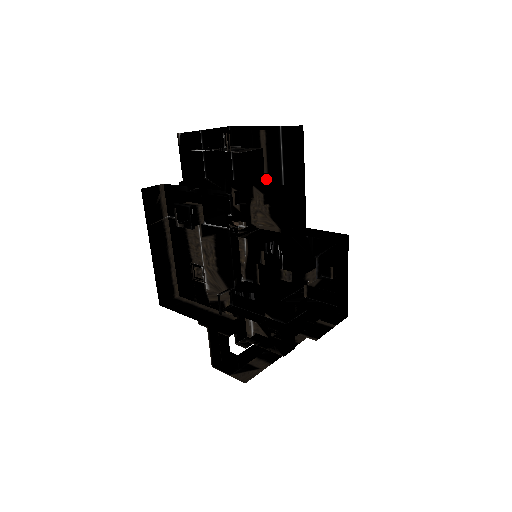
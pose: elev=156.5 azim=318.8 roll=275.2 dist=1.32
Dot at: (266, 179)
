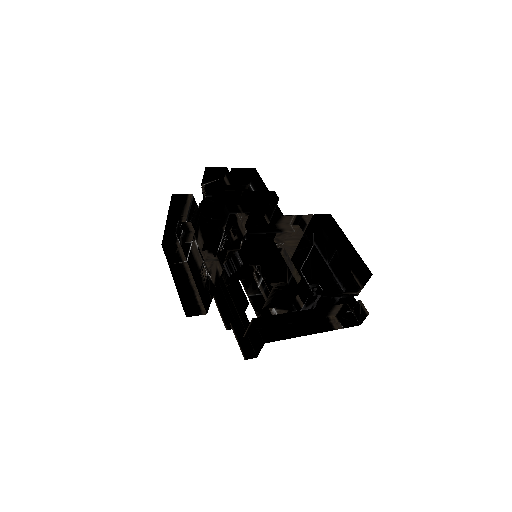
Dot at: occluded
